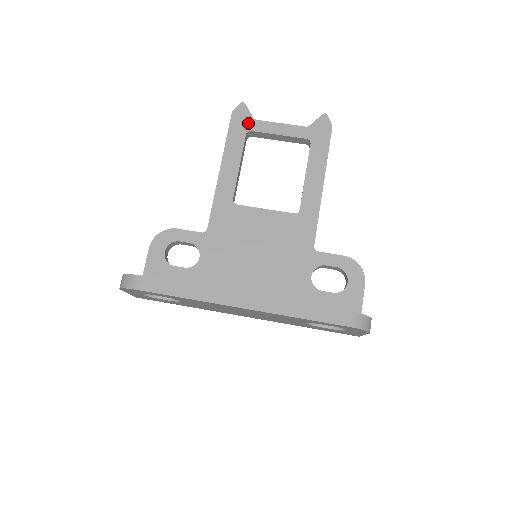
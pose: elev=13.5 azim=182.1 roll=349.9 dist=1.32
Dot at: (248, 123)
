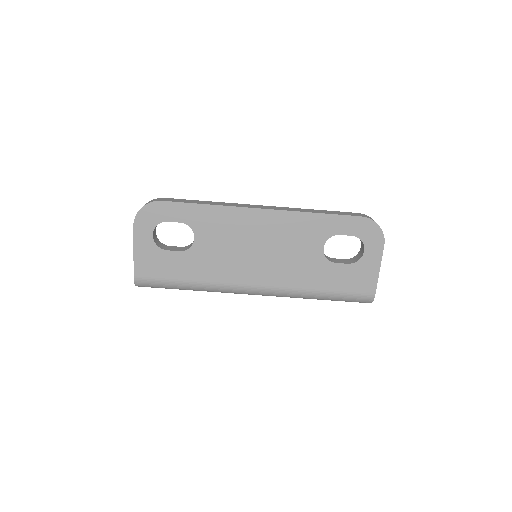
Dot at: occluded
